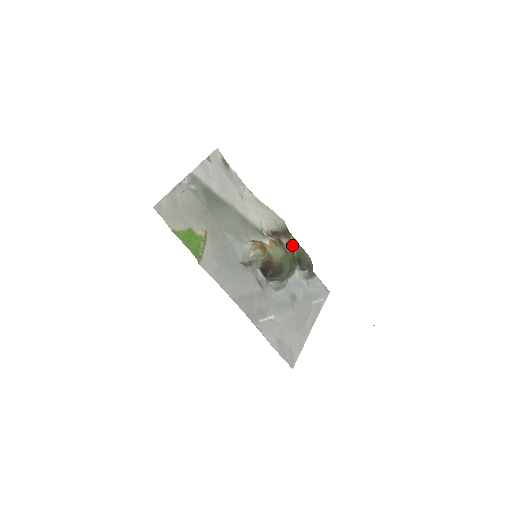
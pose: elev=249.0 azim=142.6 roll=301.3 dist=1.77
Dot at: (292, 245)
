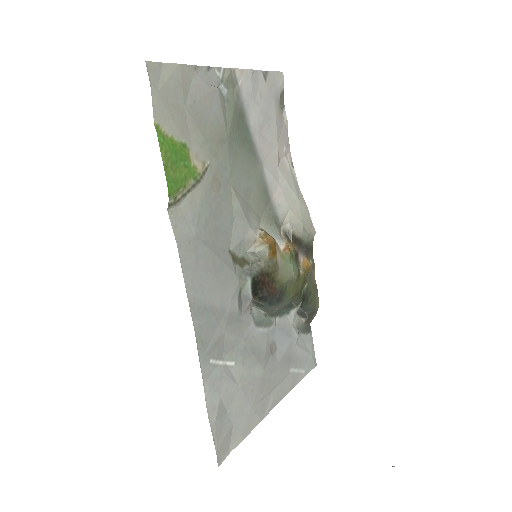
Dot at: (308, 271)
